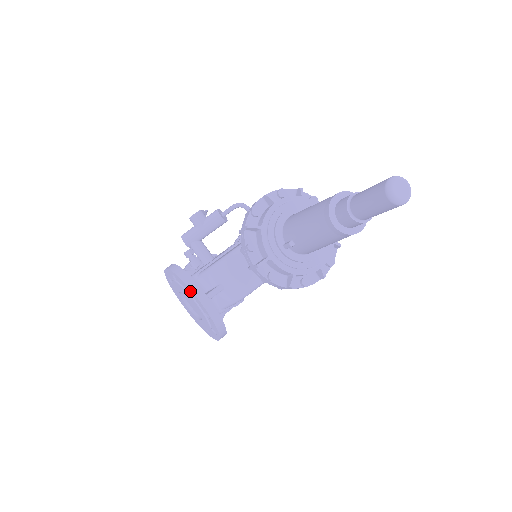
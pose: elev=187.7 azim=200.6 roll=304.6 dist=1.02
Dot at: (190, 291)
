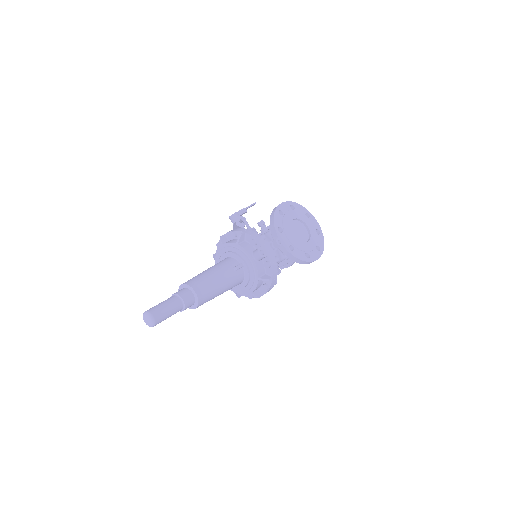
Dot at: occluded
